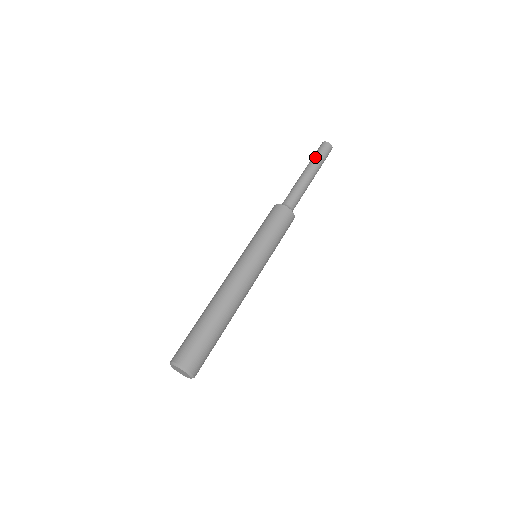
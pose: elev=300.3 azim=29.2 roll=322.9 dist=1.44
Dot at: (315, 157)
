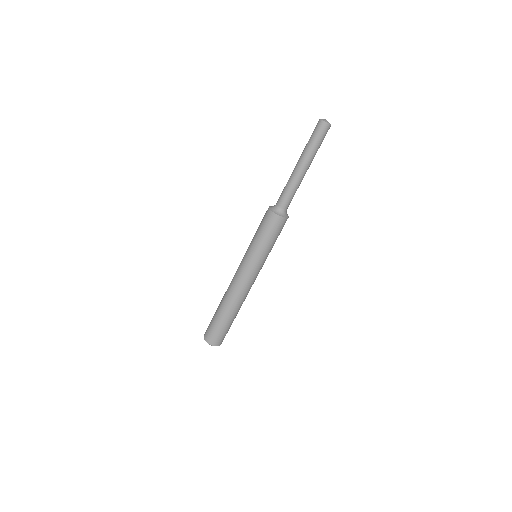
Dot at: (309, 145)
